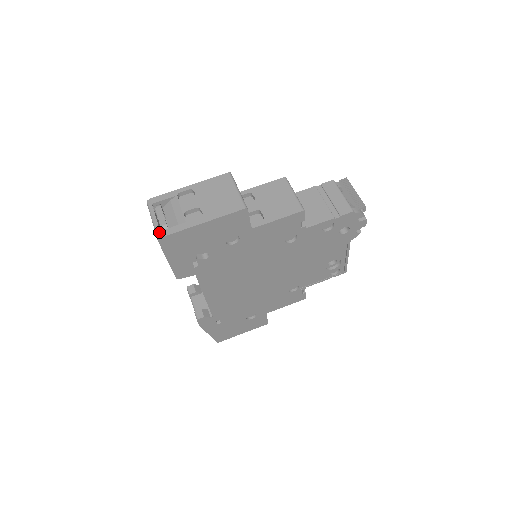
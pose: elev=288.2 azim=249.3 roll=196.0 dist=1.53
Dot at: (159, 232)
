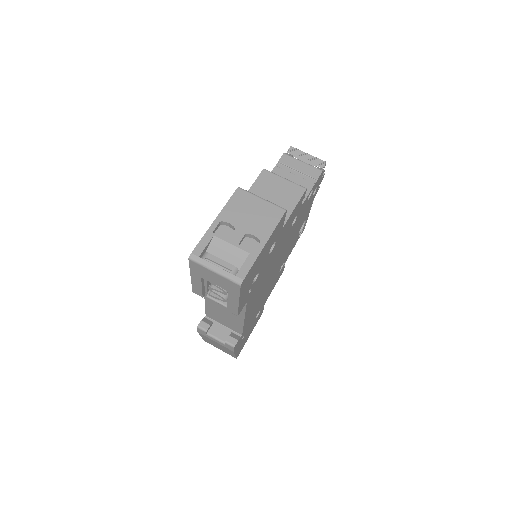
Dot at: (235, 277)
